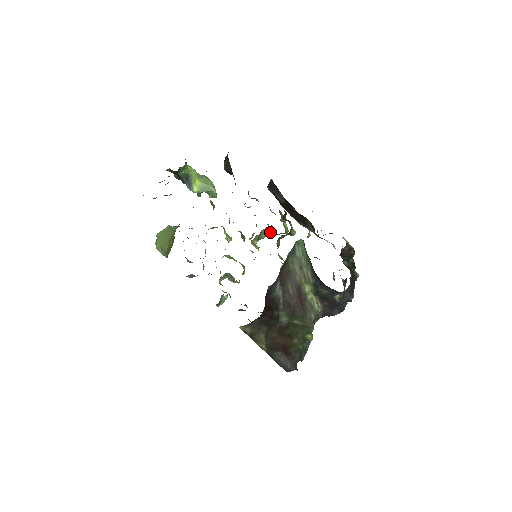
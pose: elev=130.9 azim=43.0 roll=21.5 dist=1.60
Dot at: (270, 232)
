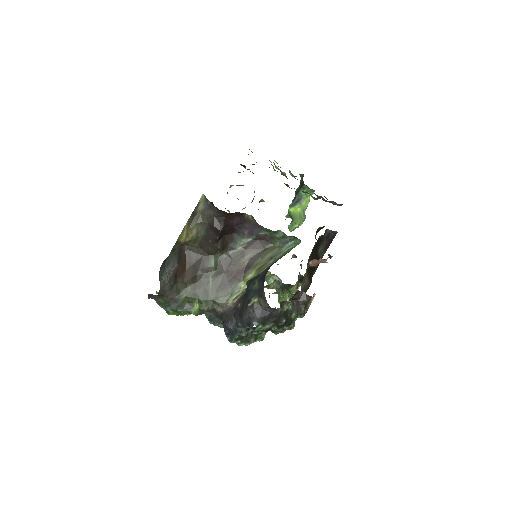
Dot at: occluded
